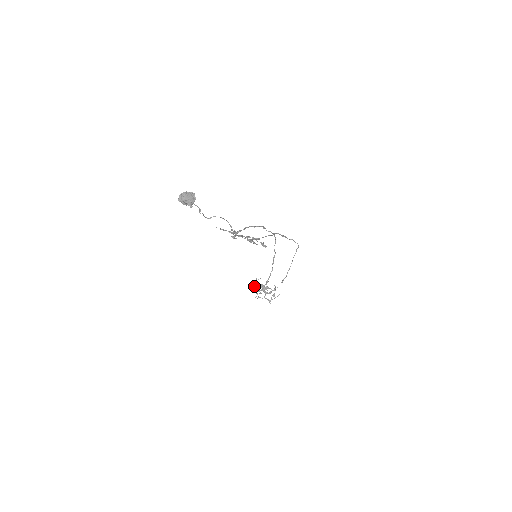
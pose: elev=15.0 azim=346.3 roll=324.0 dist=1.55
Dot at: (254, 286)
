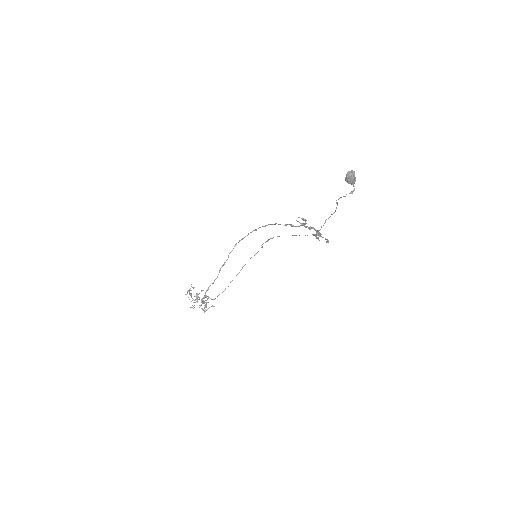
Dot at: (191, 294)
